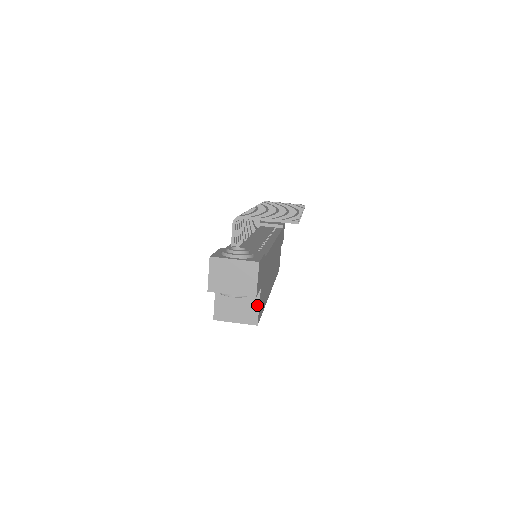
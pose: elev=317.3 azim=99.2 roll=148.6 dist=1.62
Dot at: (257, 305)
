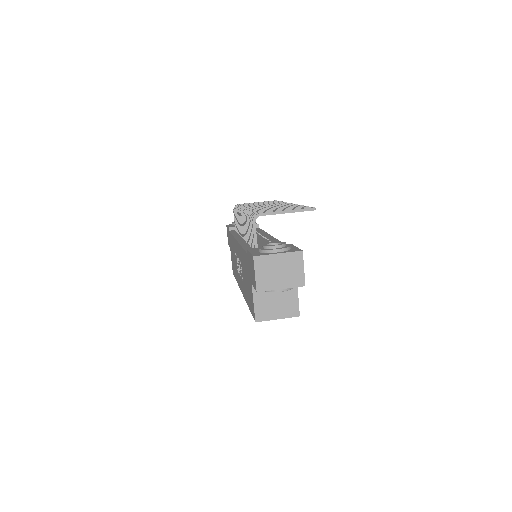
Dot at: (296, 296)
